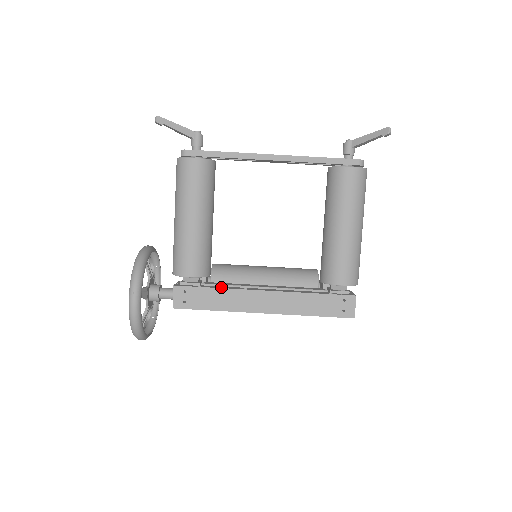
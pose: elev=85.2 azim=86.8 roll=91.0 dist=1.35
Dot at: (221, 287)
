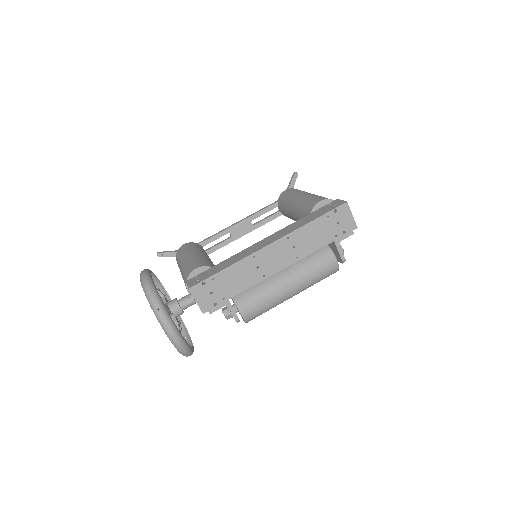
Dot at: occluded
